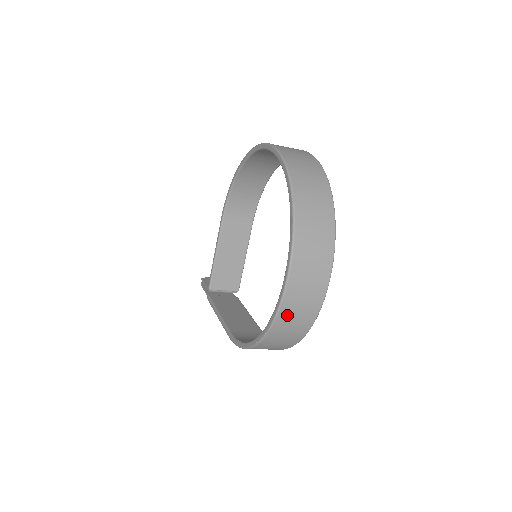
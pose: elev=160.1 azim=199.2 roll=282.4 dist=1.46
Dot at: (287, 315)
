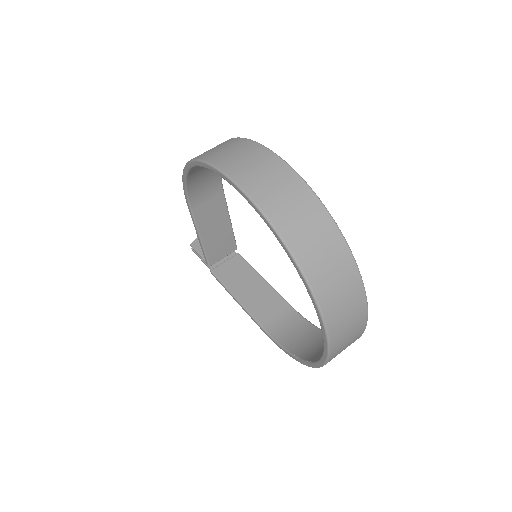
Dot at: (334, 357)
